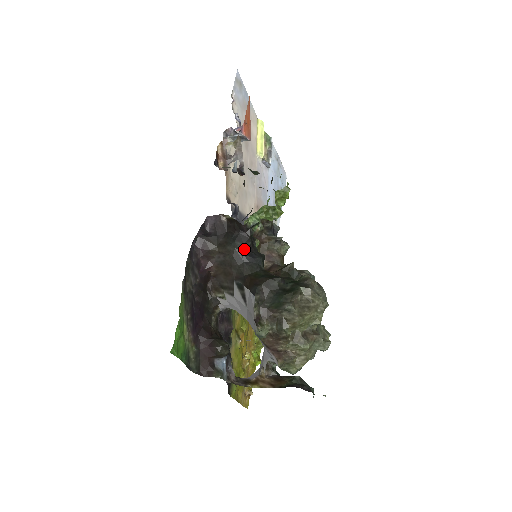
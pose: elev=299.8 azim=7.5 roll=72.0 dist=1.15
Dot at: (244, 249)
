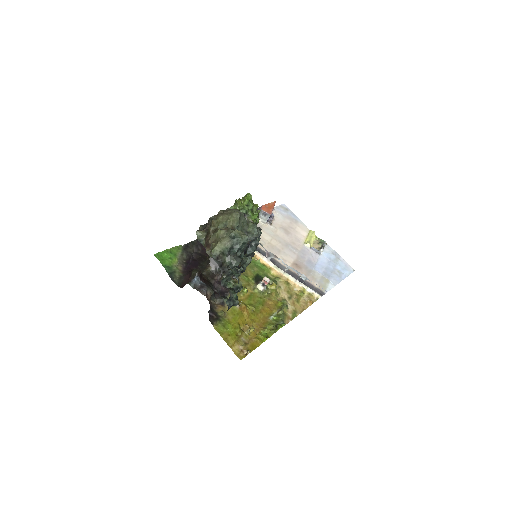
Dot at: occluded
